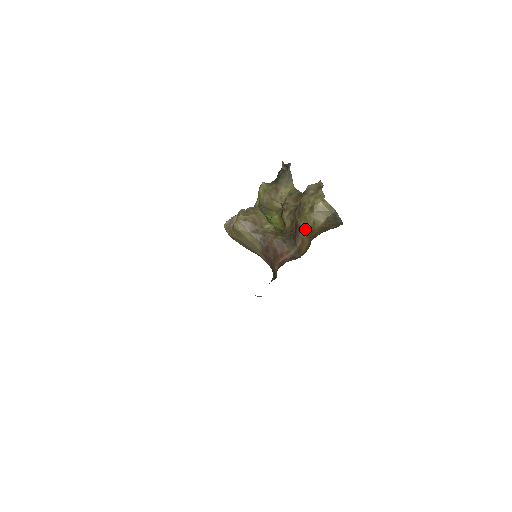
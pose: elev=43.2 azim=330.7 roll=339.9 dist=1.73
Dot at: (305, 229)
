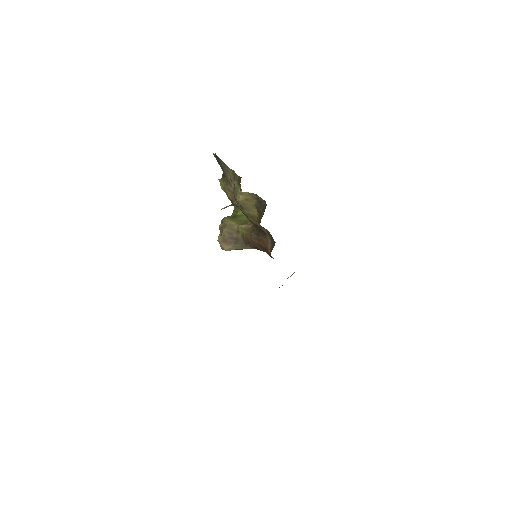
Dot at: (255, 222)
